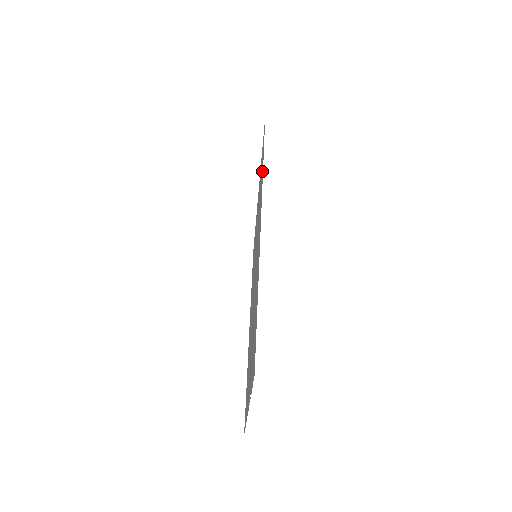
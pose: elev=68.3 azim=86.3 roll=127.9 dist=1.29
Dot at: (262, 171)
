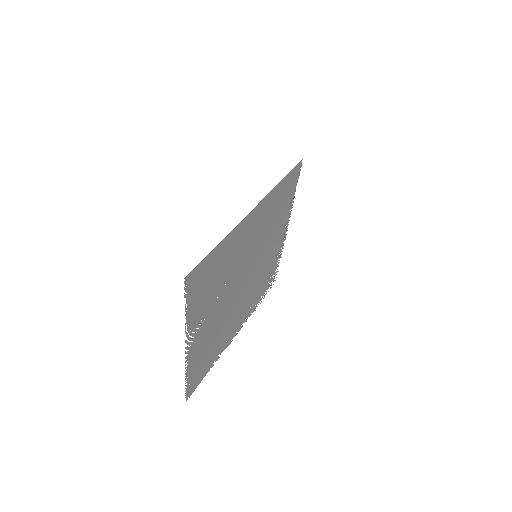
Dot at: (280, 188)
